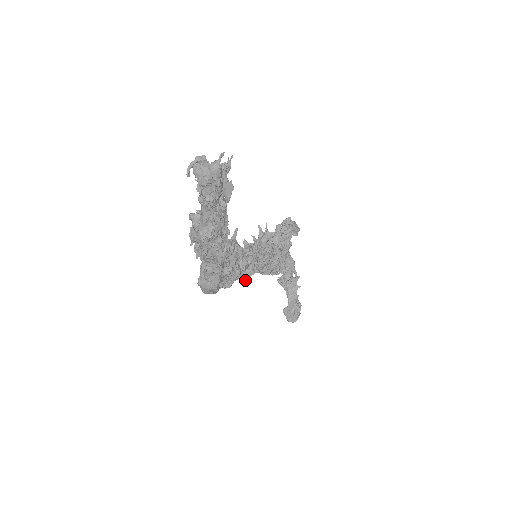
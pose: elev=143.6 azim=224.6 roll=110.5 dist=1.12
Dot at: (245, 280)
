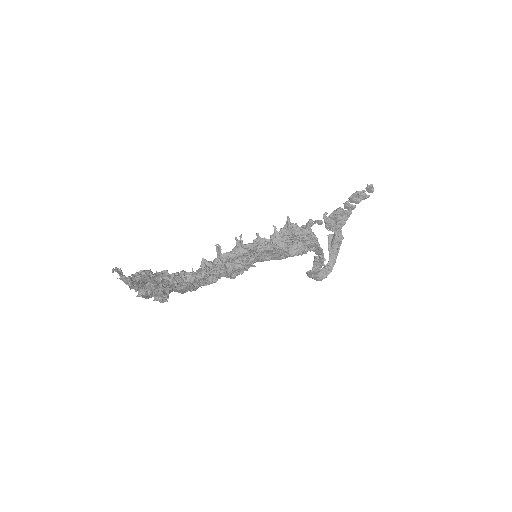
Dot at: (230, 278)
